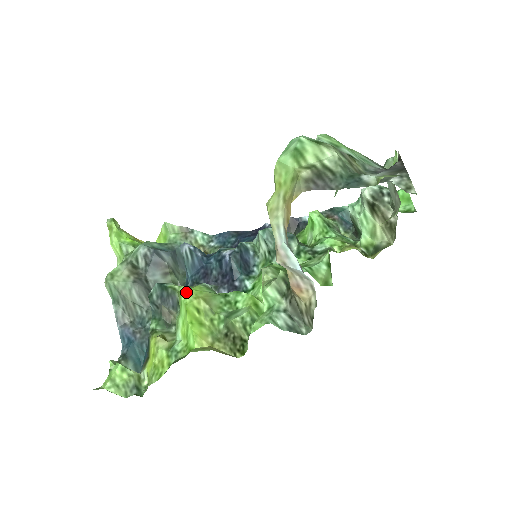
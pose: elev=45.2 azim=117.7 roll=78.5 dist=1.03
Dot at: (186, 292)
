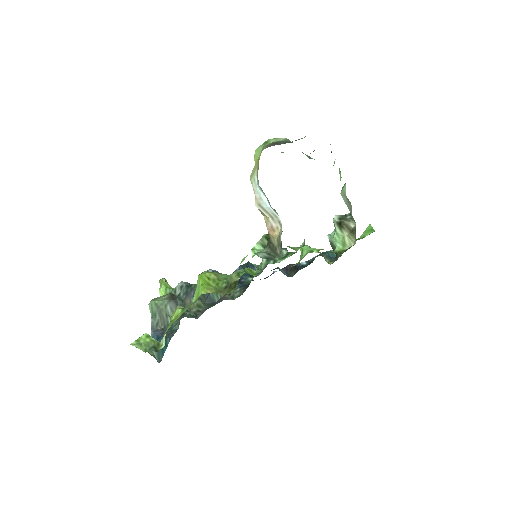
Dot at: (202, 272)
